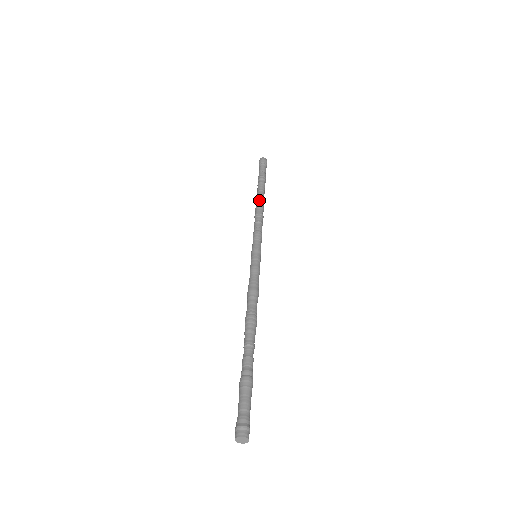
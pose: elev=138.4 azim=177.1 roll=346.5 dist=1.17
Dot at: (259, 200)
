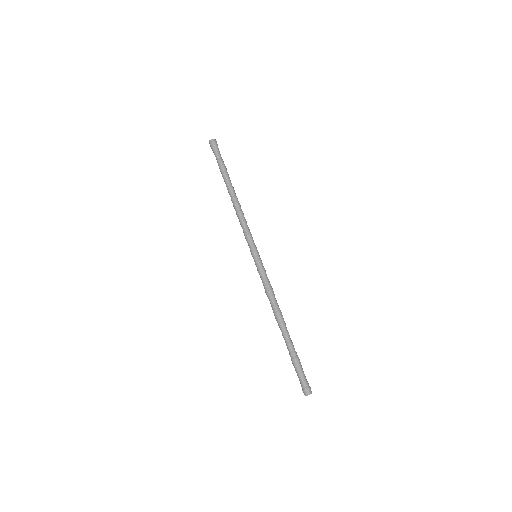
Dot at: (233, 197)
